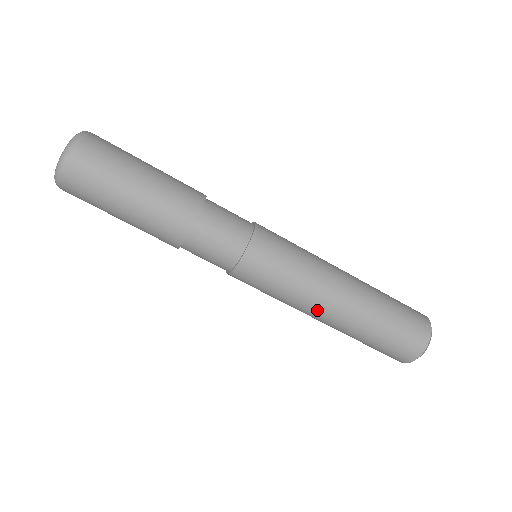
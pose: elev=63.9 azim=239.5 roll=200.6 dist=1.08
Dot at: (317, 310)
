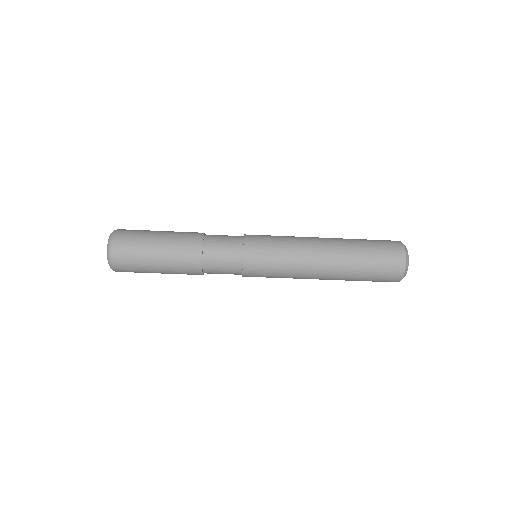
Dot at: (311, 278)
